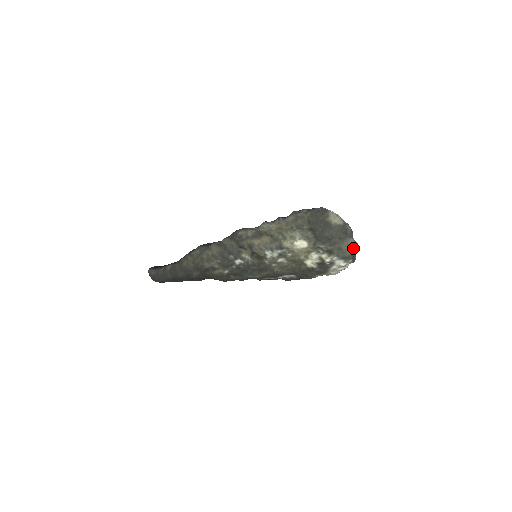
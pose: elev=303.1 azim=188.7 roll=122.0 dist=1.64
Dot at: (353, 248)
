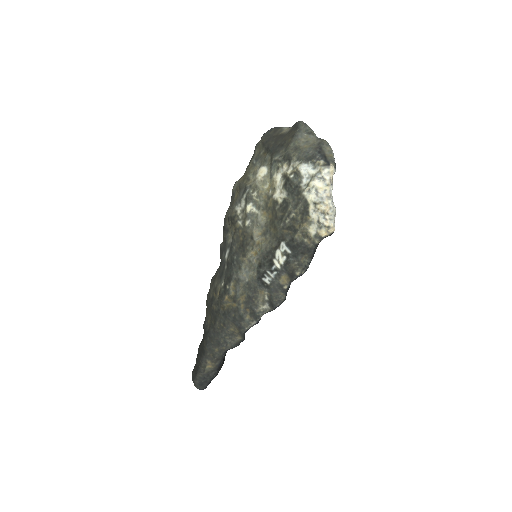
Dot at: (318, 145)
